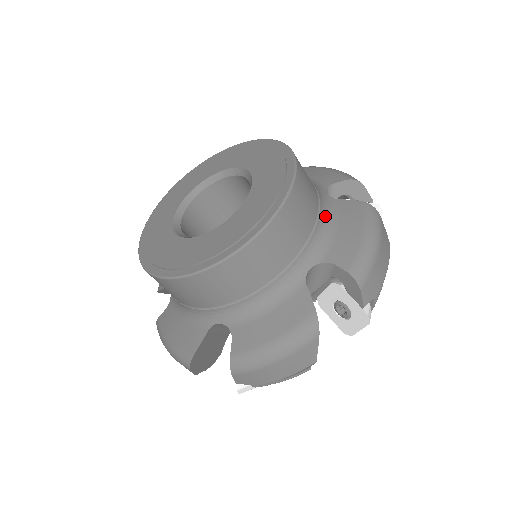
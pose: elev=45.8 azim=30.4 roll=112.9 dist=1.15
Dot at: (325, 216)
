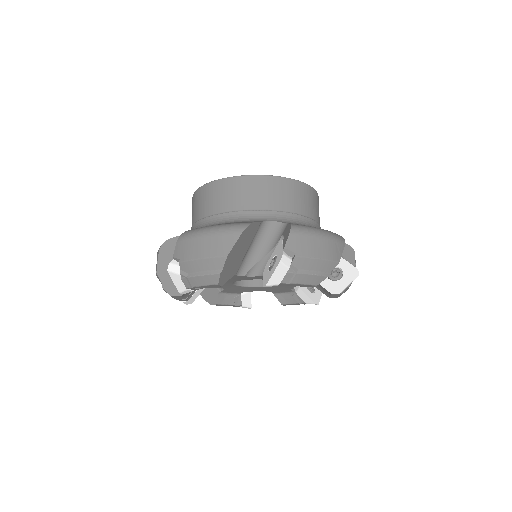
Dot at: (309, 223)
